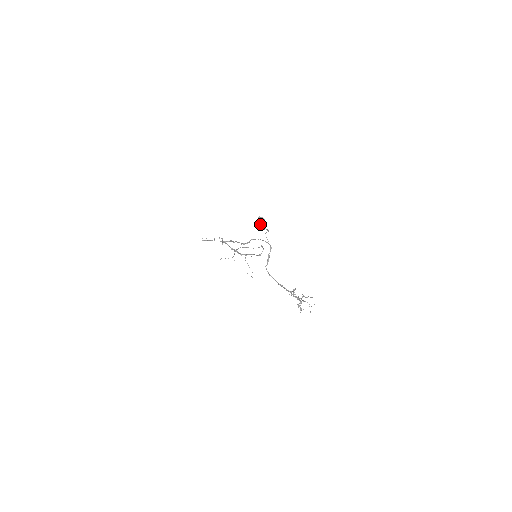
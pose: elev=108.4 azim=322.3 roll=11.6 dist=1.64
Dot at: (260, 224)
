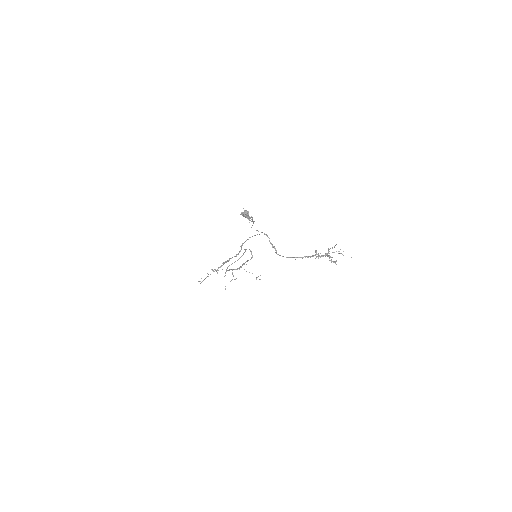
Dot at: occluded
